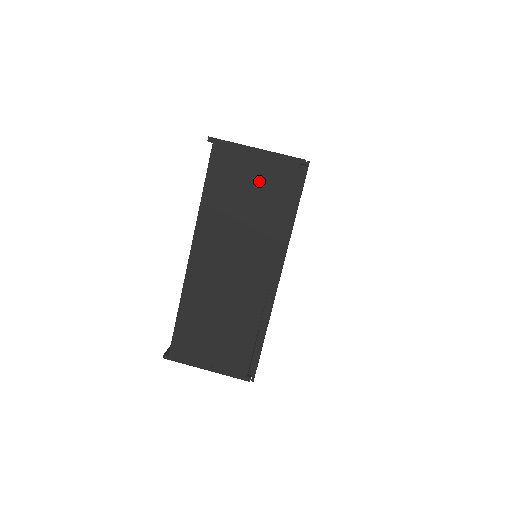
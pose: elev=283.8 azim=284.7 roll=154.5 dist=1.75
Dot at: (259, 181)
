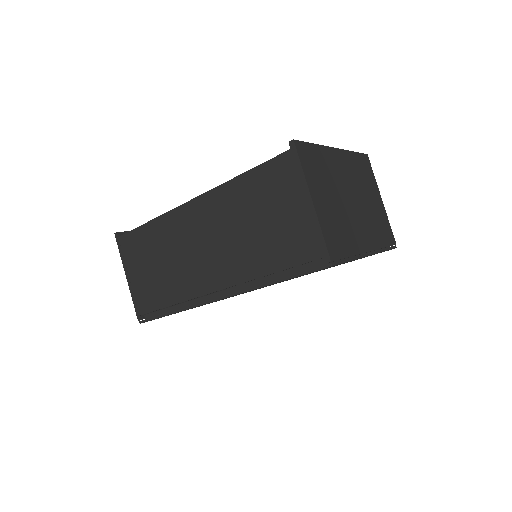
Dot at: (284, 224)
